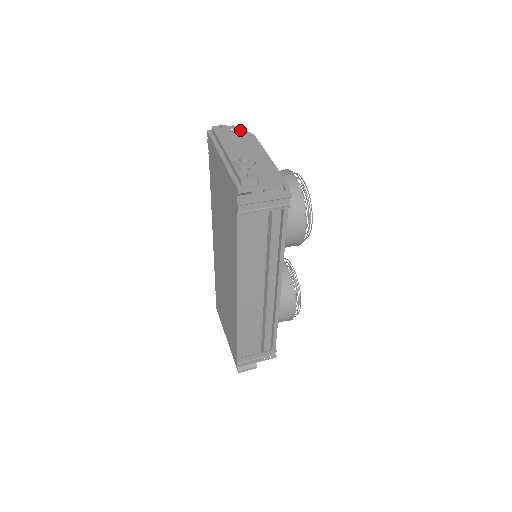
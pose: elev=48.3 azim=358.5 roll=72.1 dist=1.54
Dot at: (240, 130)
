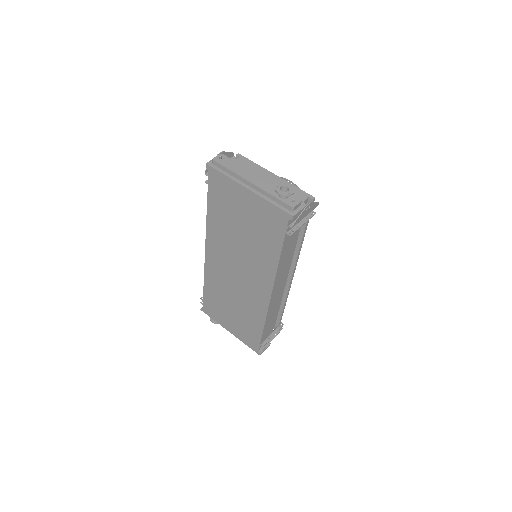
Dot at: (227, 153)
